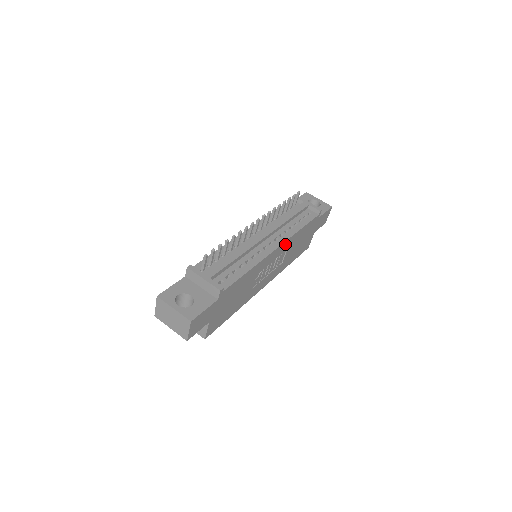
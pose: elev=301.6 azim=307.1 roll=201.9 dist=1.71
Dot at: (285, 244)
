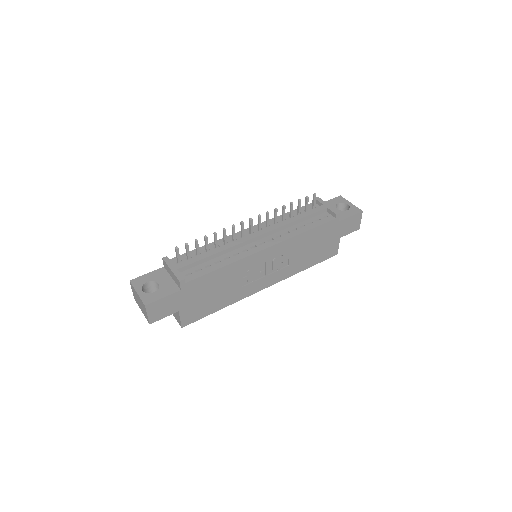
Dot at: (281, 246)
